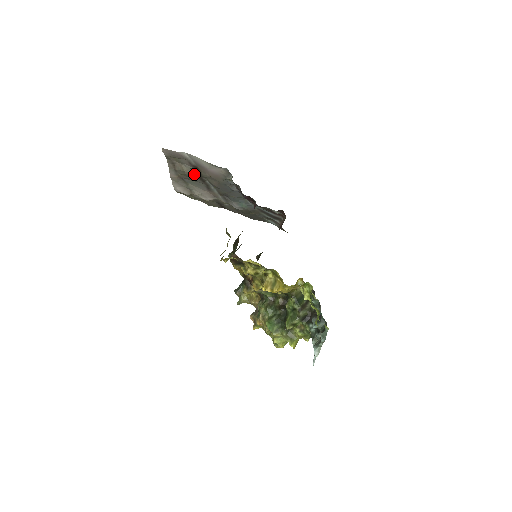
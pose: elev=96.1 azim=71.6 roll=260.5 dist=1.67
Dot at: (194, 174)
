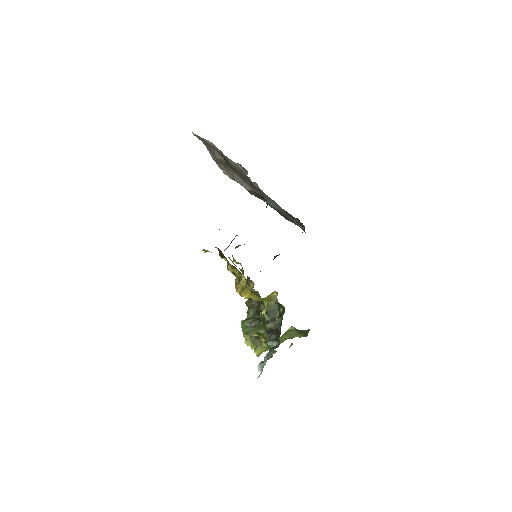
Dot at: (225, 162)
